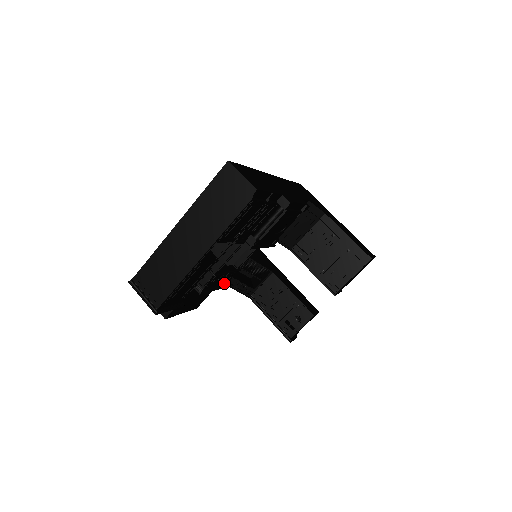
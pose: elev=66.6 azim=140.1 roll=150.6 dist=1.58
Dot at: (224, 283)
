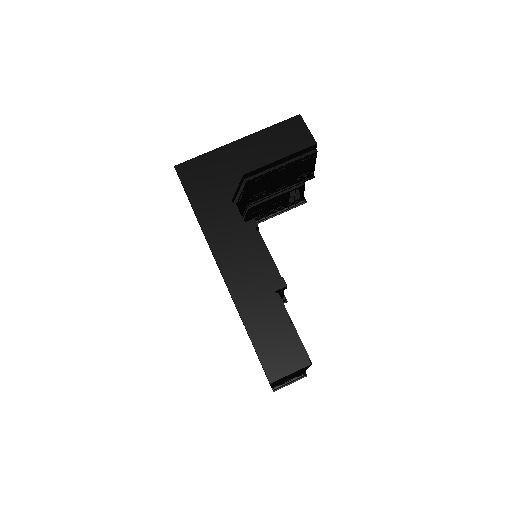
Dot at: occluded
